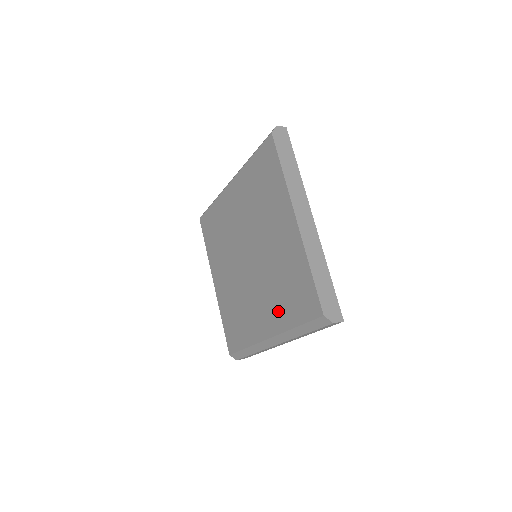
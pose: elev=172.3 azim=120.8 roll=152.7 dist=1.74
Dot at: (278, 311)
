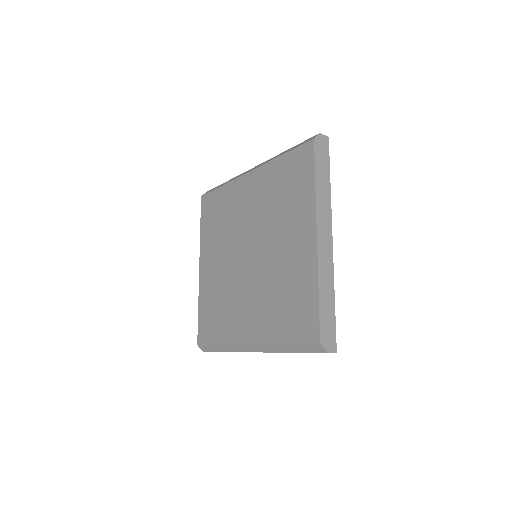
Dot at: (268, 321)
